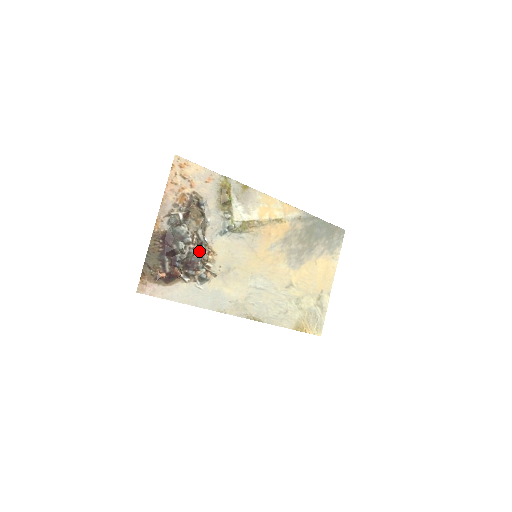
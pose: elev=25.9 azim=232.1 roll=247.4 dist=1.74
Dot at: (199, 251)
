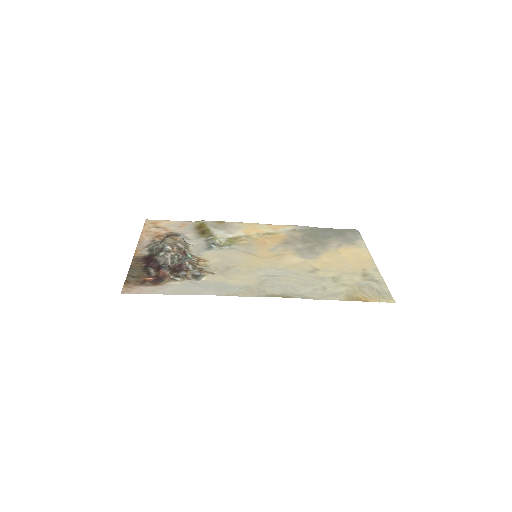
Dot at: (184, 257)
